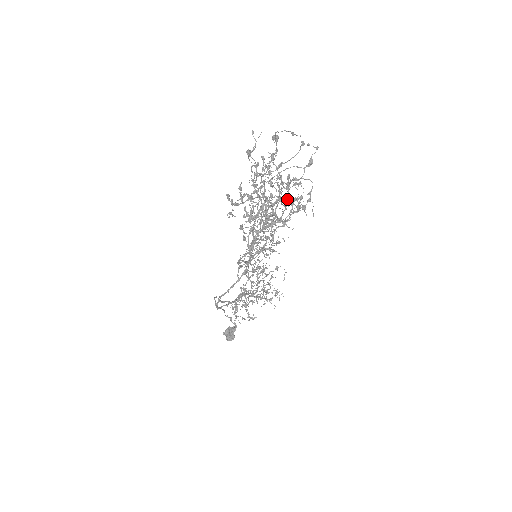
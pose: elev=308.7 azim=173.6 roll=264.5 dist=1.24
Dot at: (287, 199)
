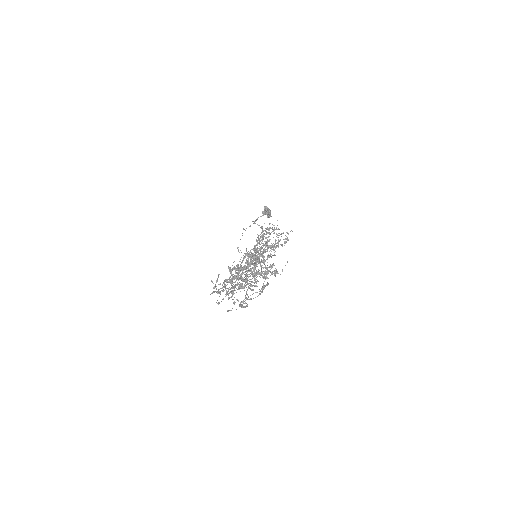
Dot at: occluded
